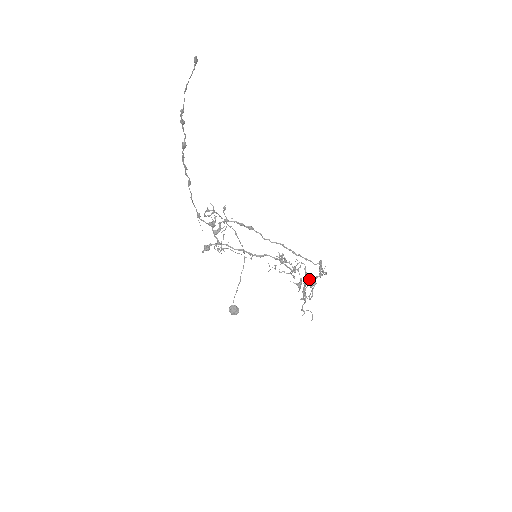
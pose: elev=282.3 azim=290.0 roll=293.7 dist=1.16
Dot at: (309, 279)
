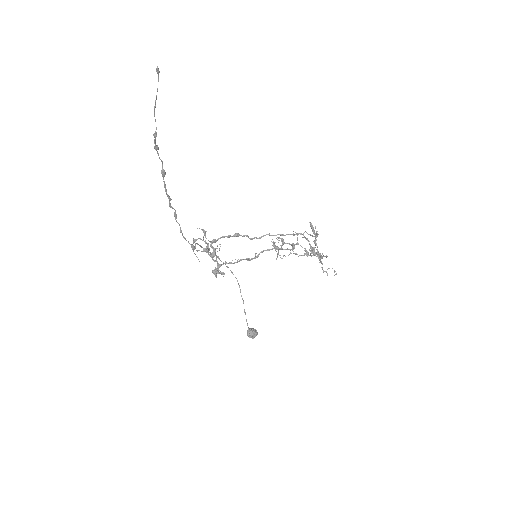
Dot at: (313, 241)
